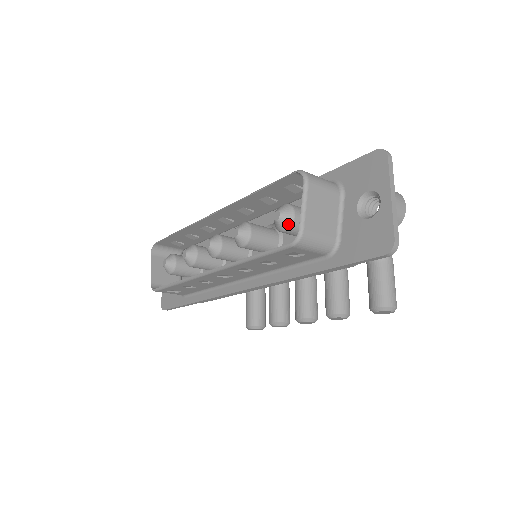
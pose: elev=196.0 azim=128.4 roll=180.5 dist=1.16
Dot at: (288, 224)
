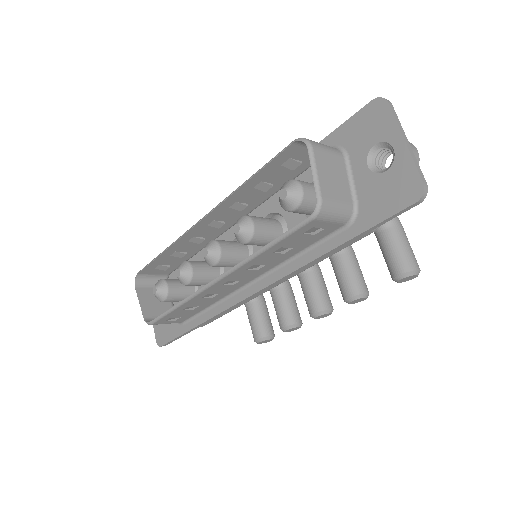
Dot at: (298, 200)
